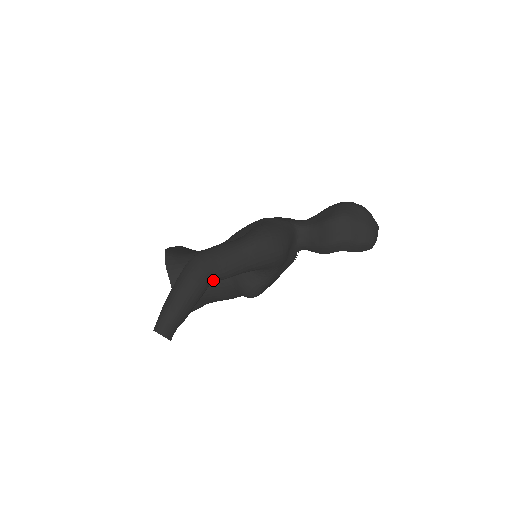
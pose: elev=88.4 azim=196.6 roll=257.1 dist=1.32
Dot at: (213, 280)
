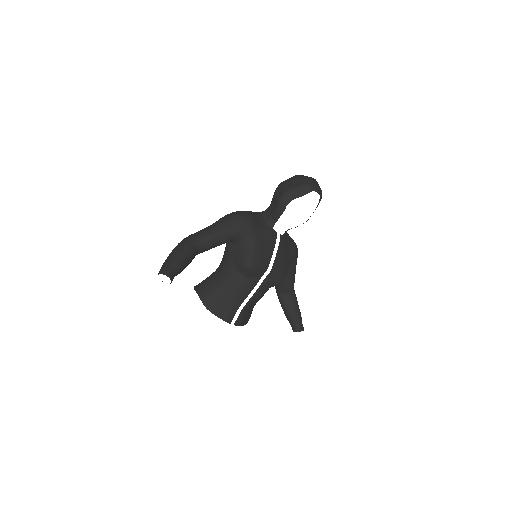
Dot at: (196, 244)
